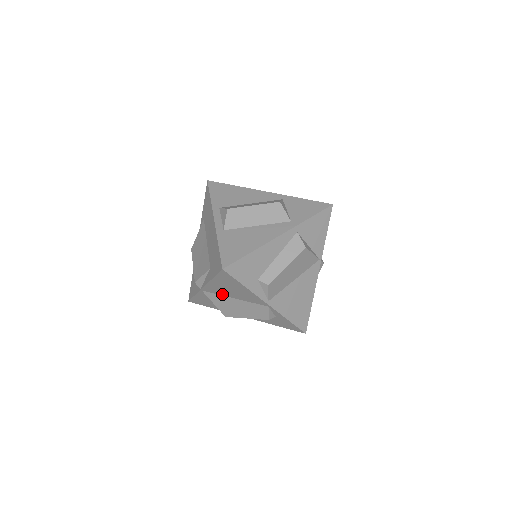
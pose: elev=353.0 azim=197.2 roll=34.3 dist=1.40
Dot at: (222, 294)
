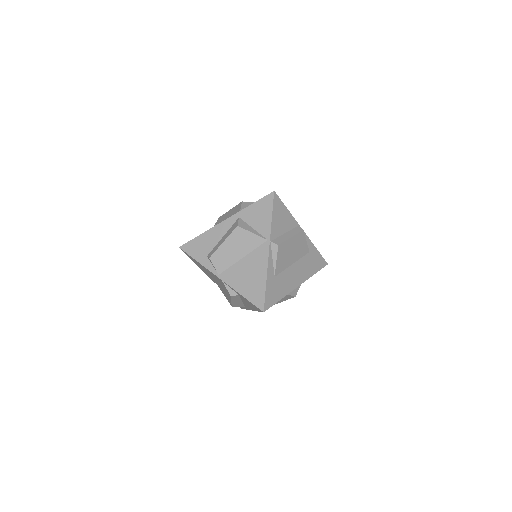
Dot at: (217, 282)
